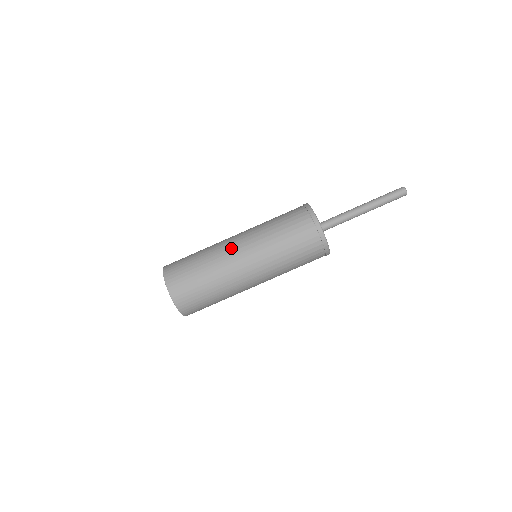
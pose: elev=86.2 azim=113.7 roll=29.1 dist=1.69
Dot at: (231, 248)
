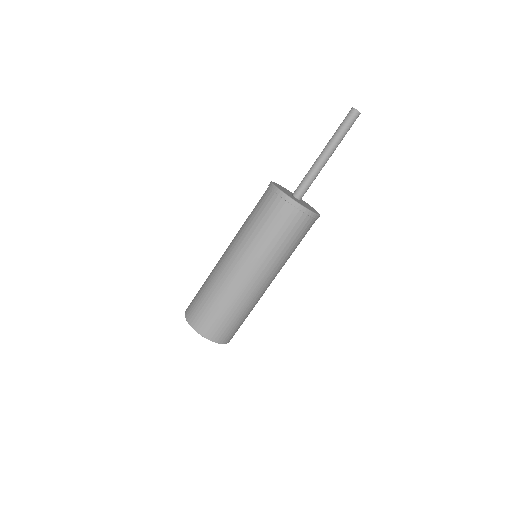
Dot at: (226, 265)
